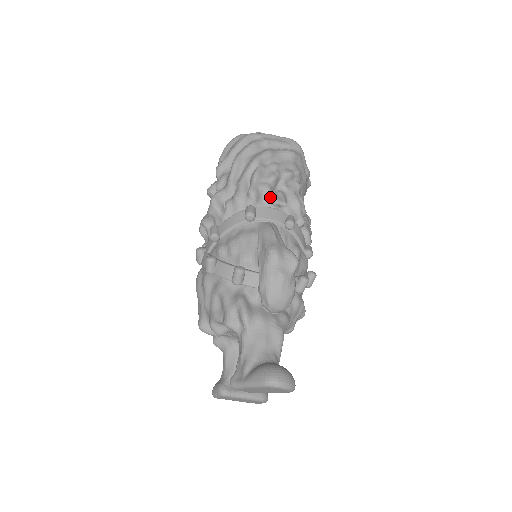
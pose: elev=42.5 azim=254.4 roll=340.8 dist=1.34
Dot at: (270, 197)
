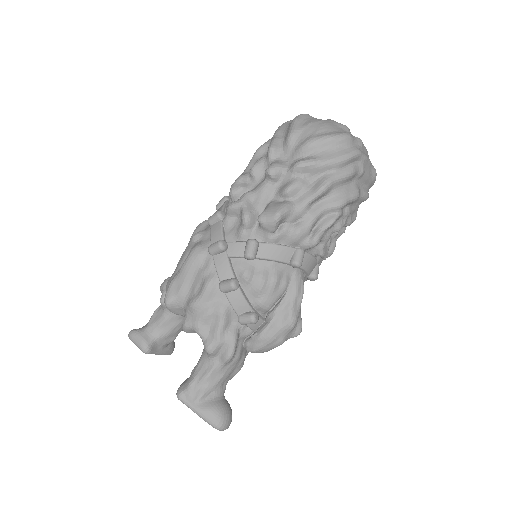
Dot at: (322, 249)
